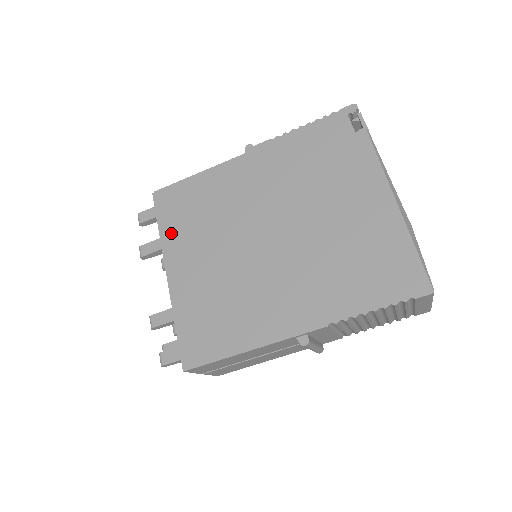
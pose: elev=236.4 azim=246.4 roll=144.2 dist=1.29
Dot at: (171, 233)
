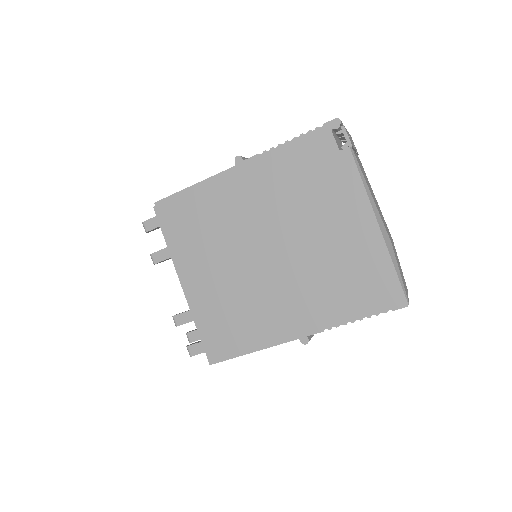
Dot at: (178, 247)
